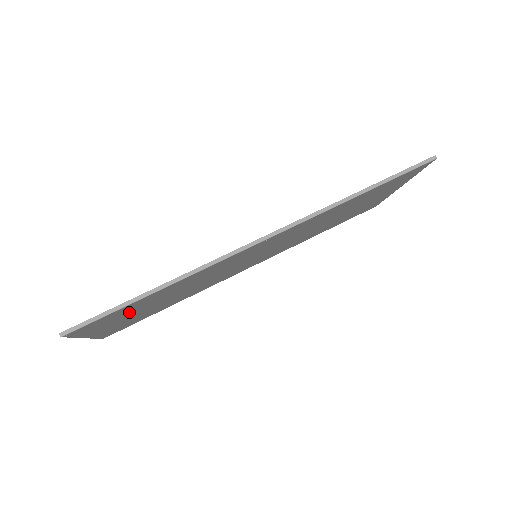
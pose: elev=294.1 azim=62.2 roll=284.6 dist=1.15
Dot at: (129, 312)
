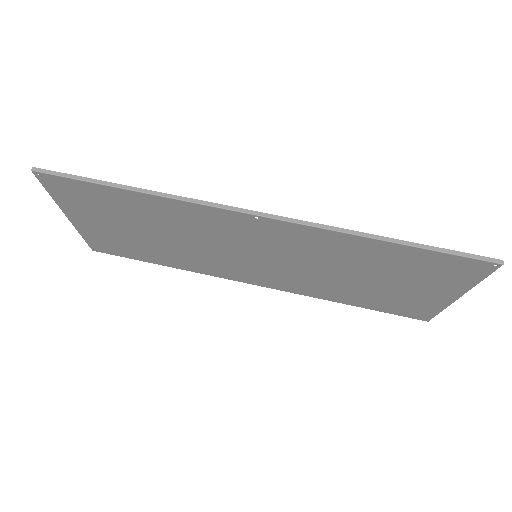
Dot at: (107, 210)
